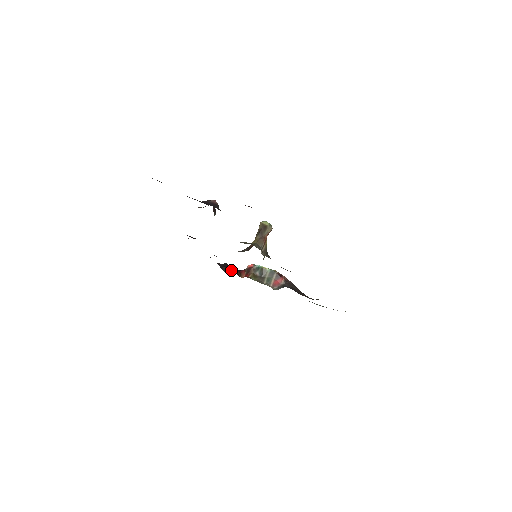
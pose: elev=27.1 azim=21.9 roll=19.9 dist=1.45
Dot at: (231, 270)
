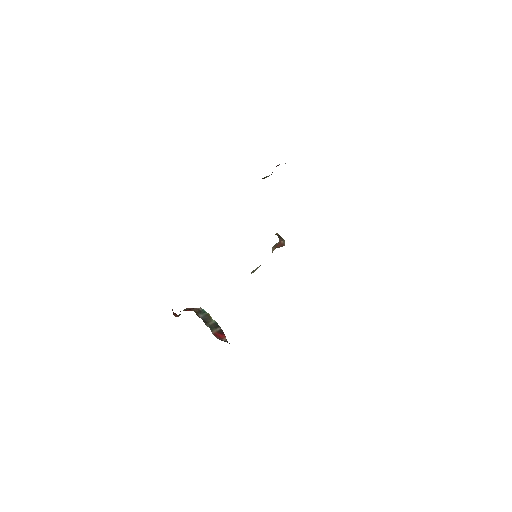
Dot at: occluded
